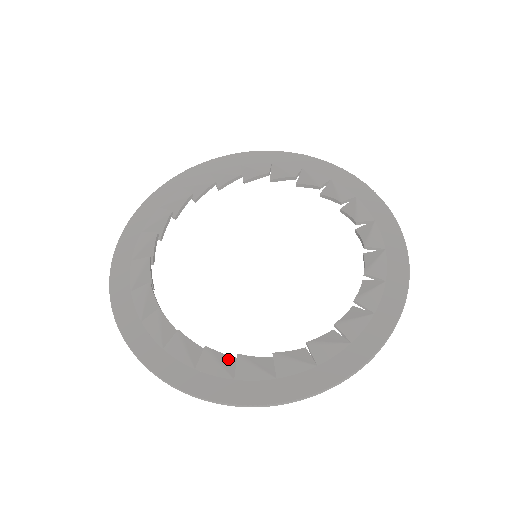
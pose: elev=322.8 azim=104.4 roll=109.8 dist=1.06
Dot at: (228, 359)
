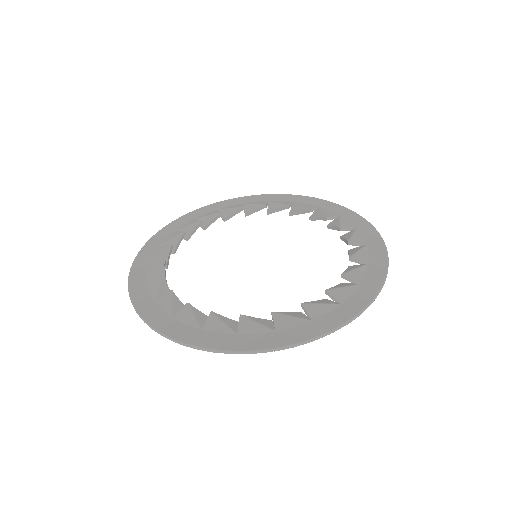
Dot at: (232, 321)
